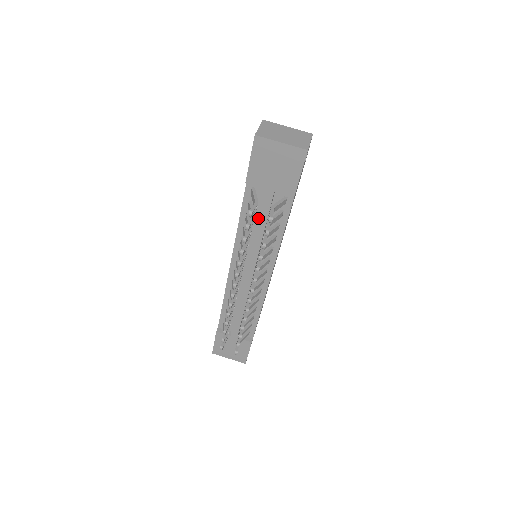
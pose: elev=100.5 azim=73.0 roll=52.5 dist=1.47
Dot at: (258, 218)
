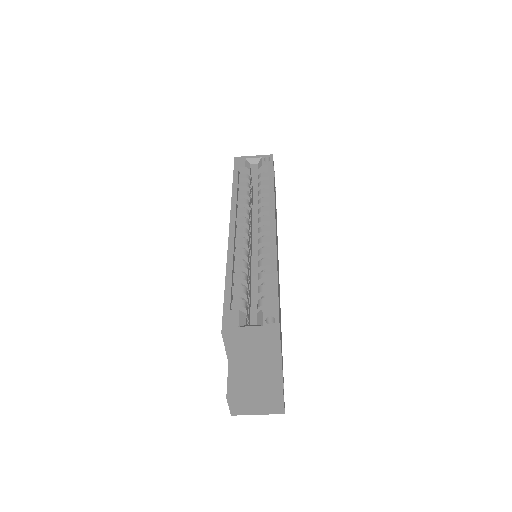
Dot at: occluded
